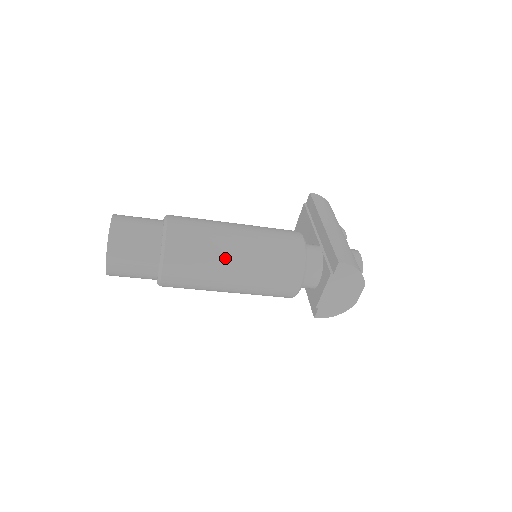
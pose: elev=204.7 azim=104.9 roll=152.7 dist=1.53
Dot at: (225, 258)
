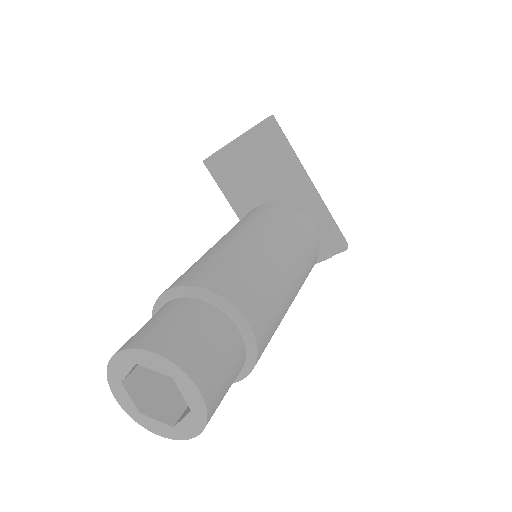
Dot at: occluded
